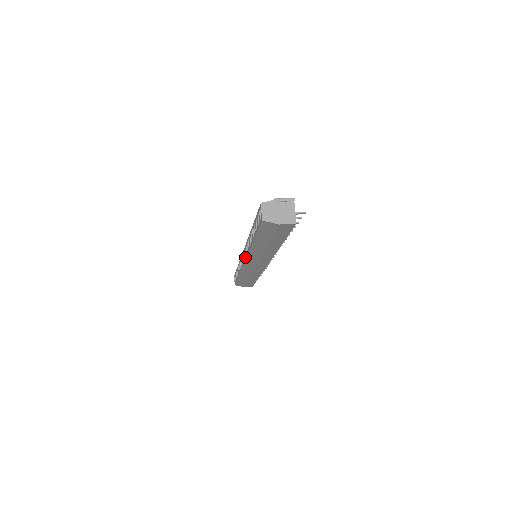
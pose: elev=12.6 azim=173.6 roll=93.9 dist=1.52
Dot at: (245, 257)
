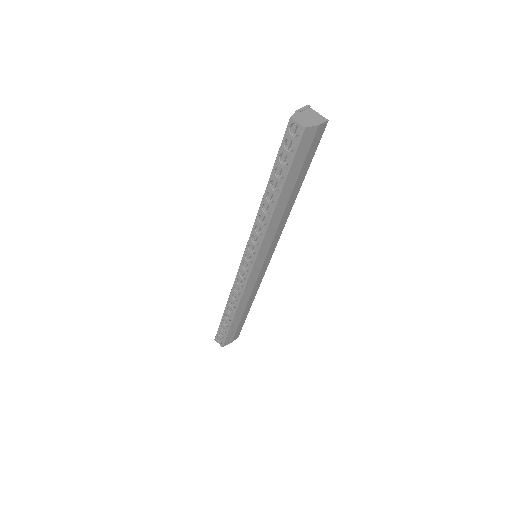
Dot at: (254, 254)
